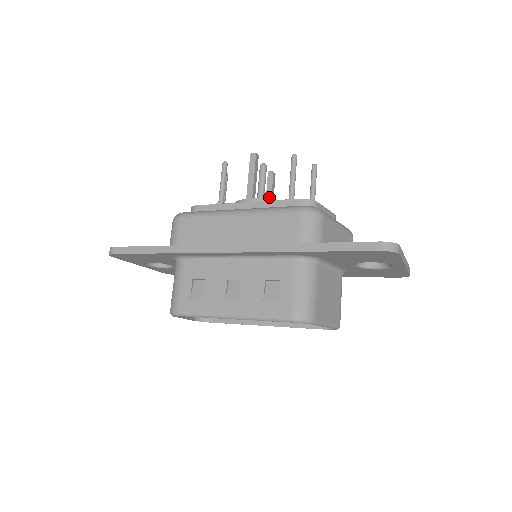
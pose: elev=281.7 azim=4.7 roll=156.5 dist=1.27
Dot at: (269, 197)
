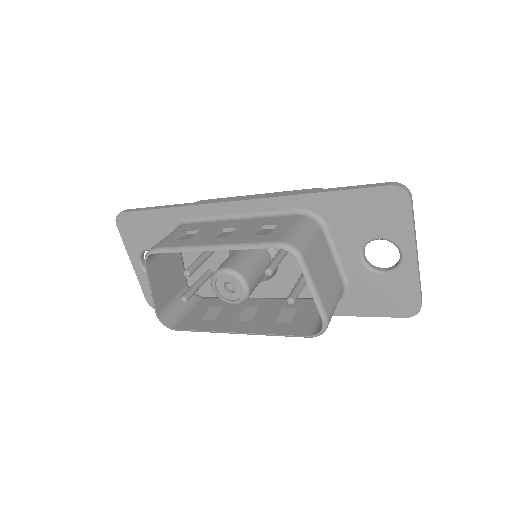
Dot at: occluded
